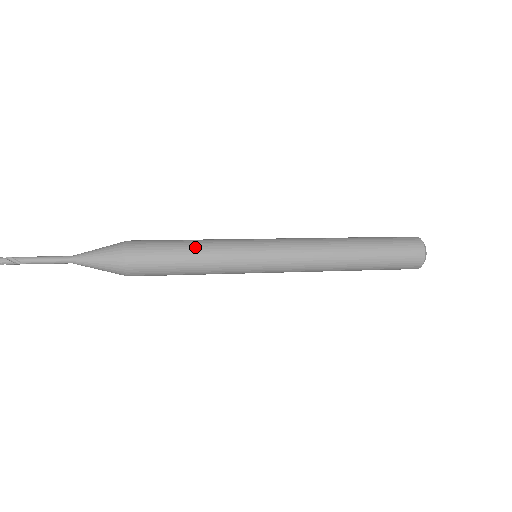
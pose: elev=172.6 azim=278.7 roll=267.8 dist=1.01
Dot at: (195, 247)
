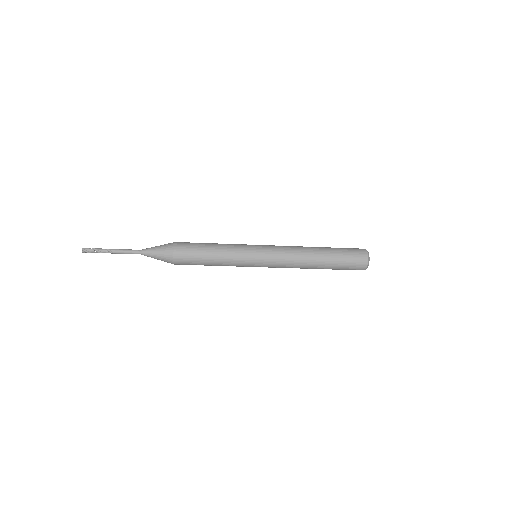
Dot at: (217, 243)
